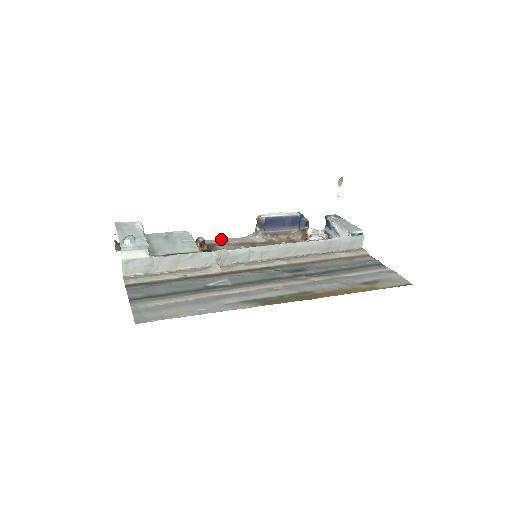
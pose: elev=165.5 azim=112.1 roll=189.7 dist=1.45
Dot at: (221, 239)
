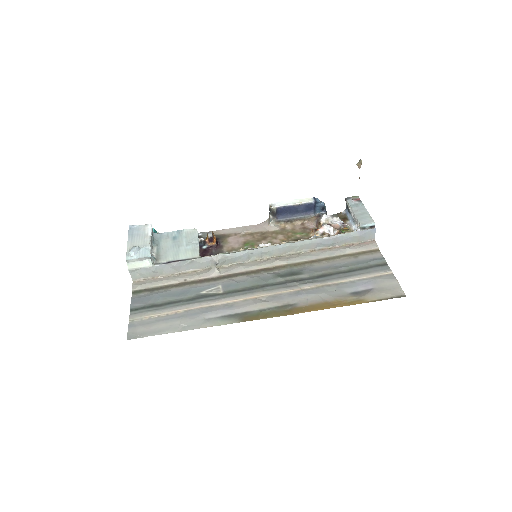
Dot at: (235, 228)
